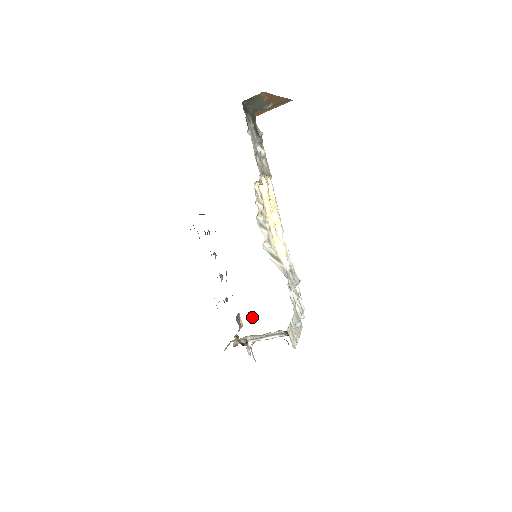
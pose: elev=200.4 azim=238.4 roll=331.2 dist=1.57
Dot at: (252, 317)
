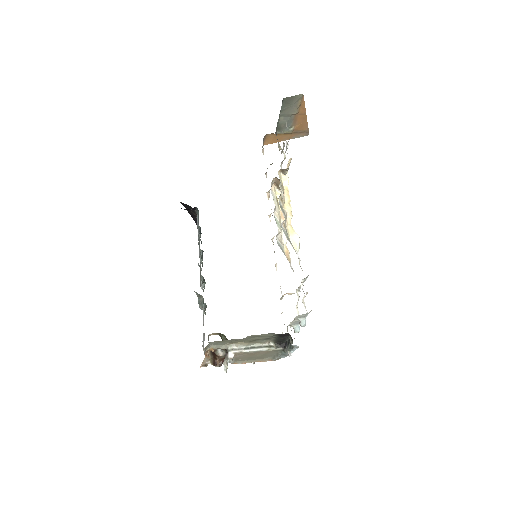
Dot at: occluded
